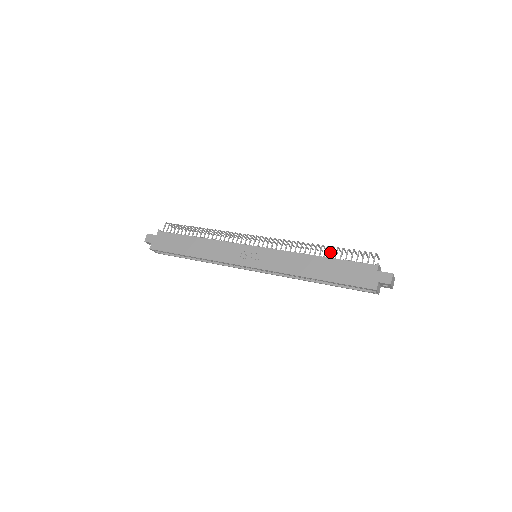
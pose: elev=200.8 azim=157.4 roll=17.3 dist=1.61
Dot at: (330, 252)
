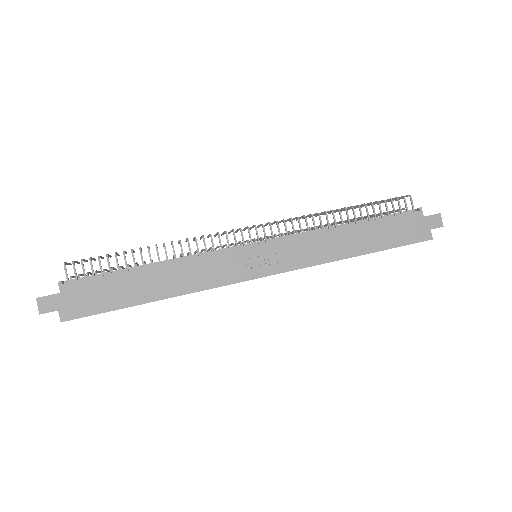
Dot at: (360, 214)
